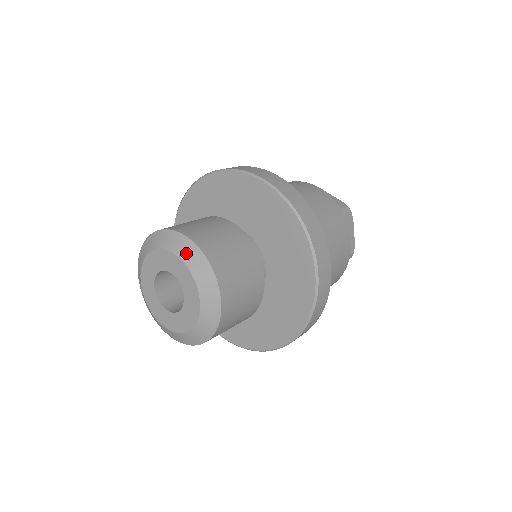
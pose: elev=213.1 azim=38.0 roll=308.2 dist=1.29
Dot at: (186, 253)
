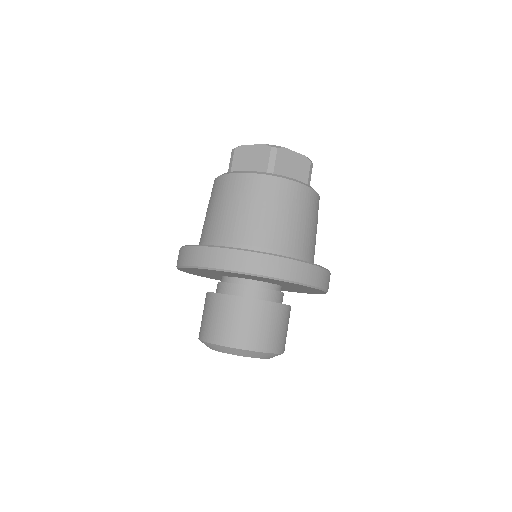
Dot at: (263, 357)
